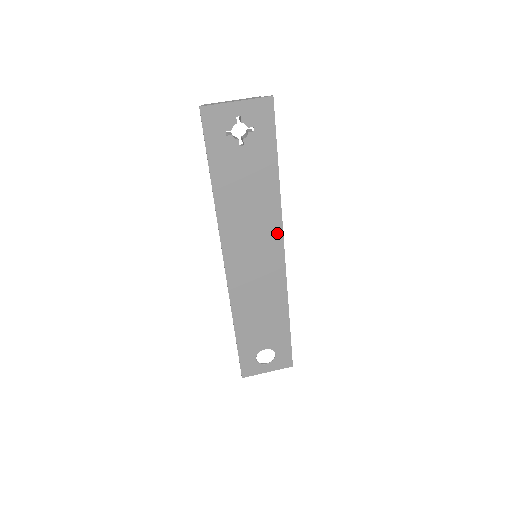
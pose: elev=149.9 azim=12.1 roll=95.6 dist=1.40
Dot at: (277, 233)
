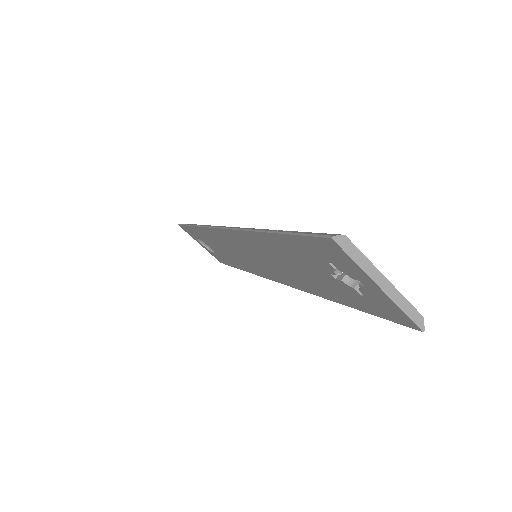
Dot at: (288, 282)
